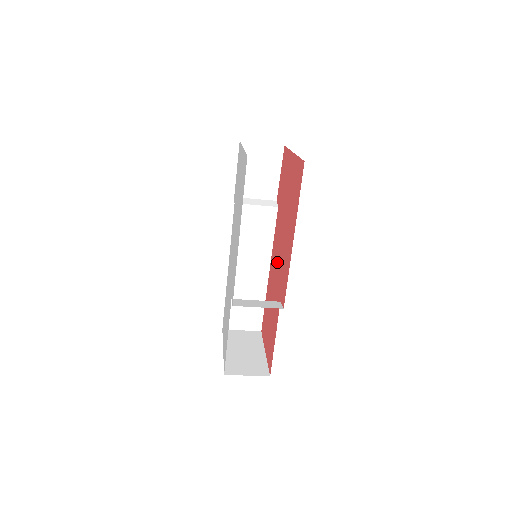
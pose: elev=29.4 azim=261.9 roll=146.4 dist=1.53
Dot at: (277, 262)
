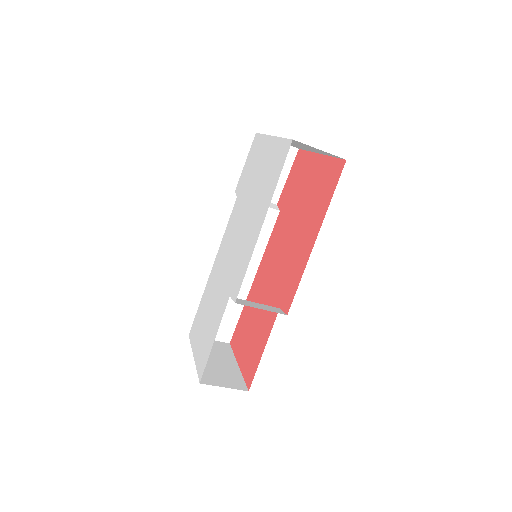
Dot at: (274, 267)
